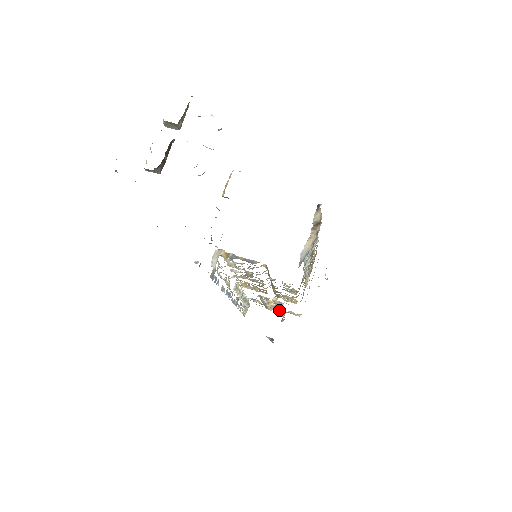
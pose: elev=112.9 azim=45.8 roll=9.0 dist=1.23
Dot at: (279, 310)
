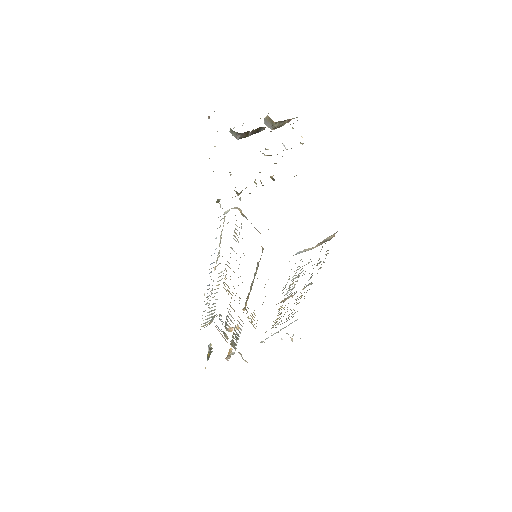
Dot at: (233, 341)
